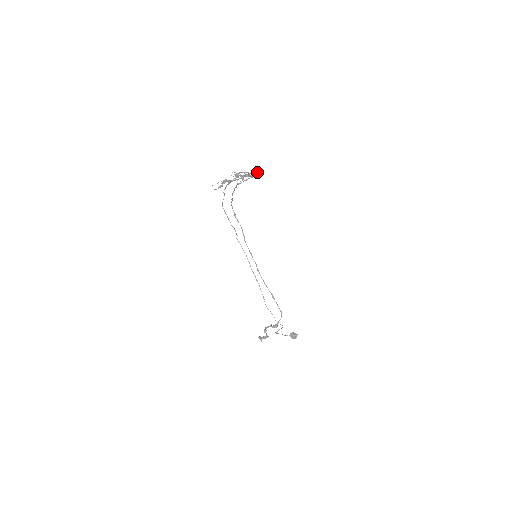
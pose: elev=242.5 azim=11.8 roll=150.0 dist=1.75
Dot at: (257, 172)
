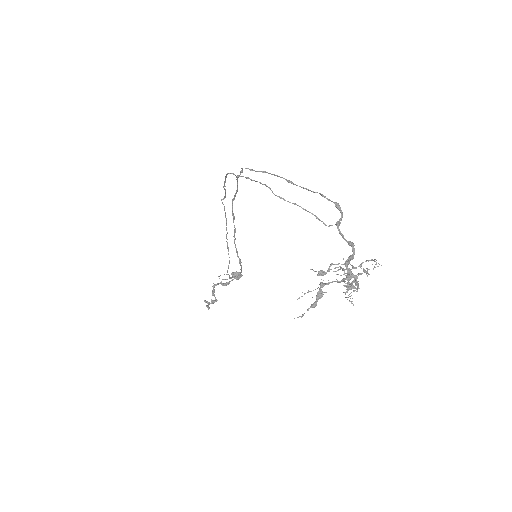
Dot at: (375, 261)
